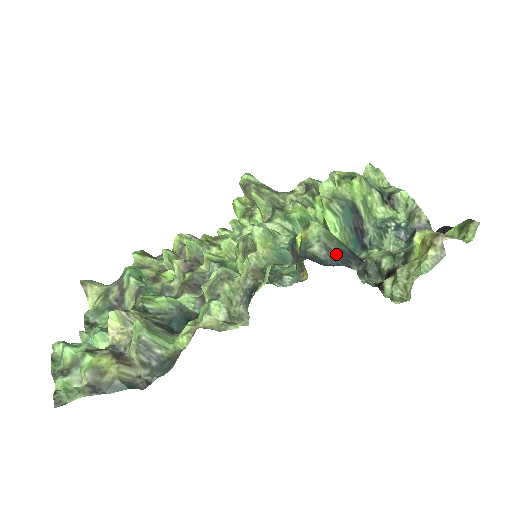
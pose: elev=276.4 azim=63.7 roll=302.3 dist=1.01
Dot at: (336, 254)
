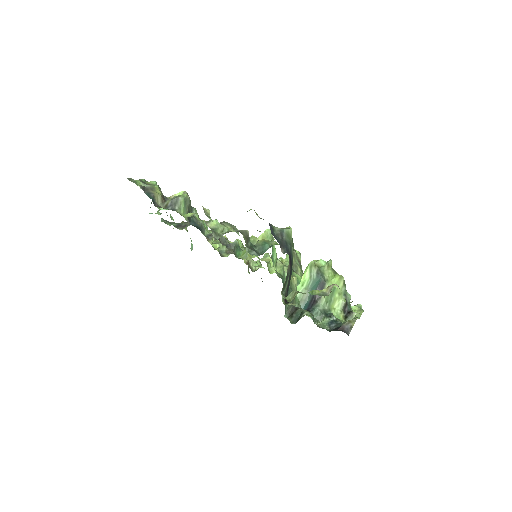
Dot at: (282, 239)
